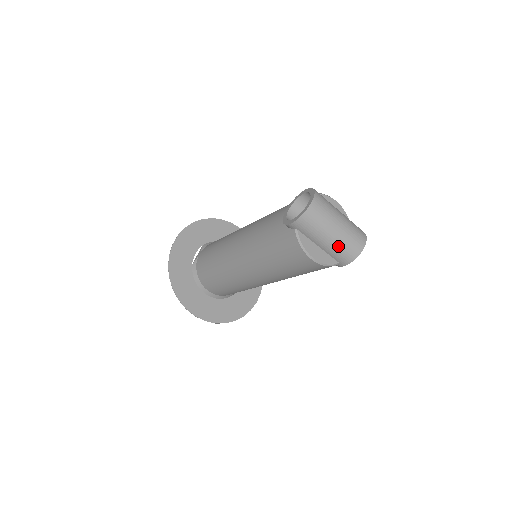
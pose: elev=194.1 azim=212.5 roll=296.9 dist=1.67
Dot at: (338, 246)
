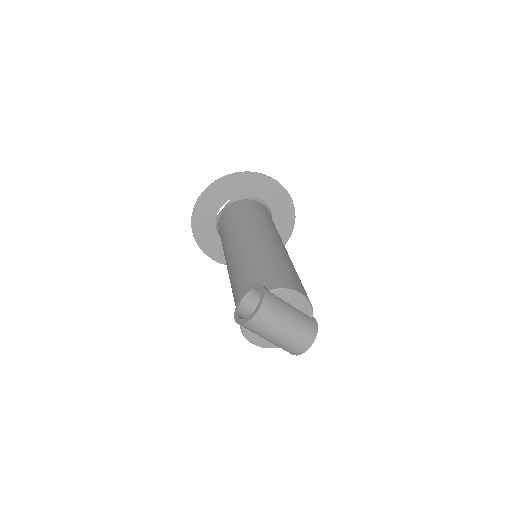
Dot at: (278, 346)
